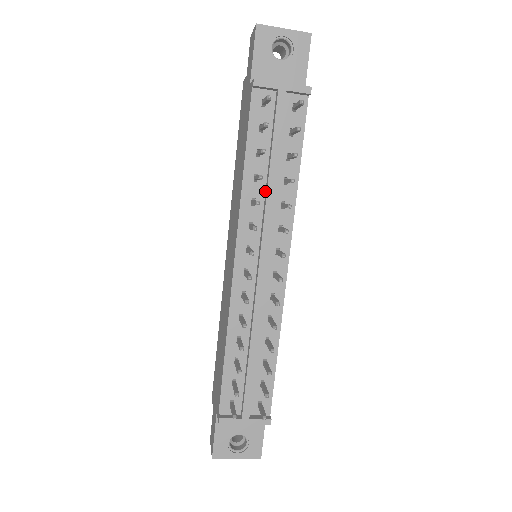
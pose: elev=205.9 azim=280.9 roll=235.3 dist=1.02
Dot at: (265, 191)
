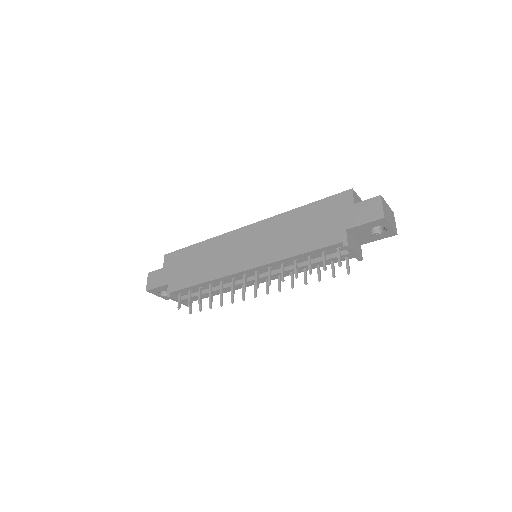
Dot at: (292, 265)
